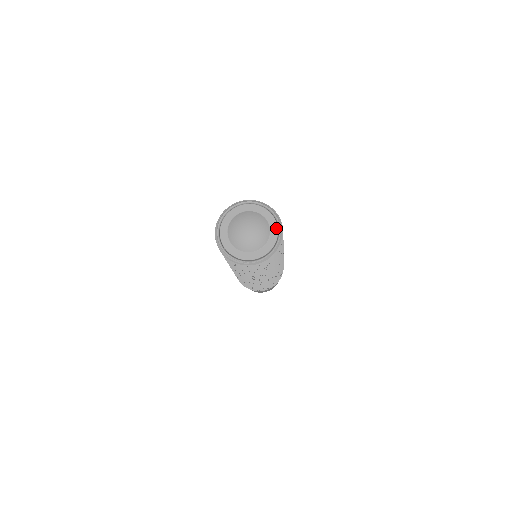
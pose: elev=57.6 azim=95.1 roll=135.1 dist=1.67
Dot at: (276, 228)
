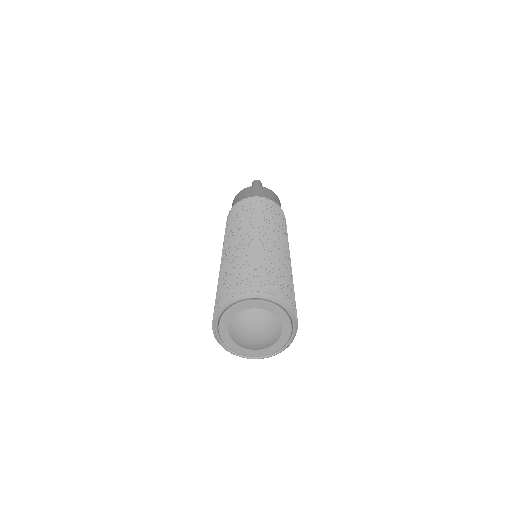
Dot at: (289, 327)
